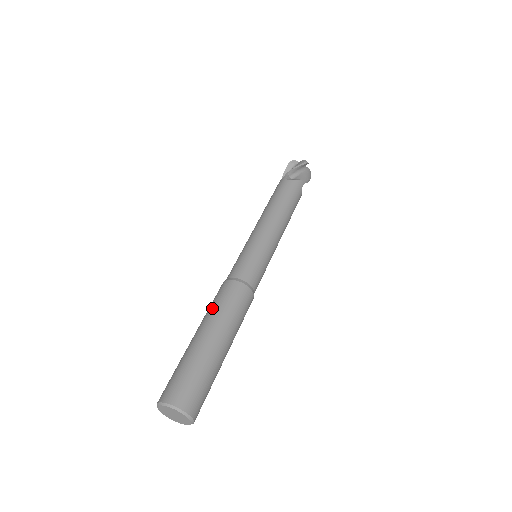
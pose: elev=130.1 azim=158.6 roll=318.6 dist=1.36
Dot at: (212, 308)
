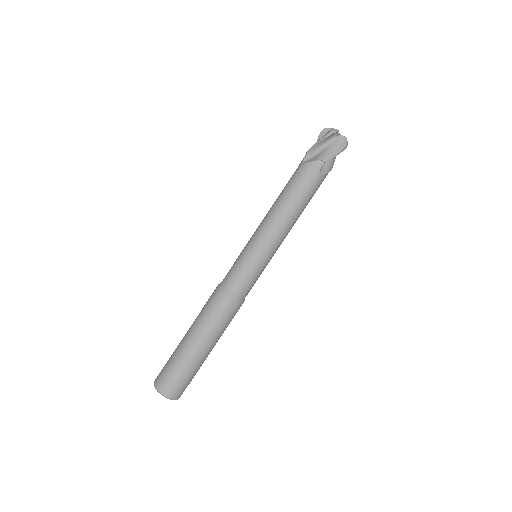
Dot at: occluded
